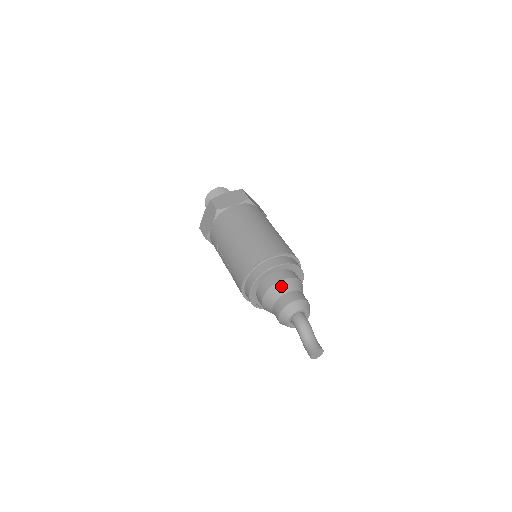
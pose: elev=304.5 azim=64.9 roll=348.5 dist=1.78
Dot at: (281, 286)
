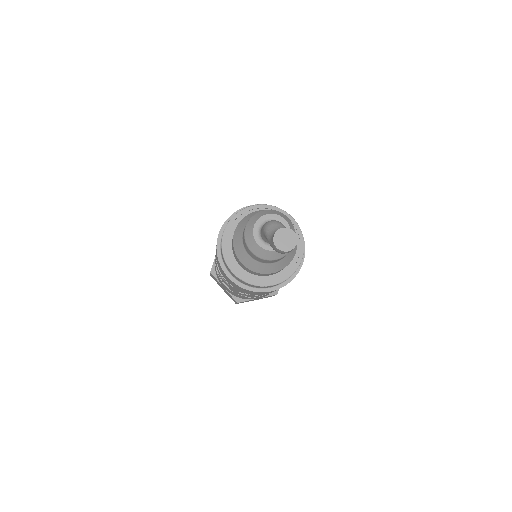
Dot at: occluded
